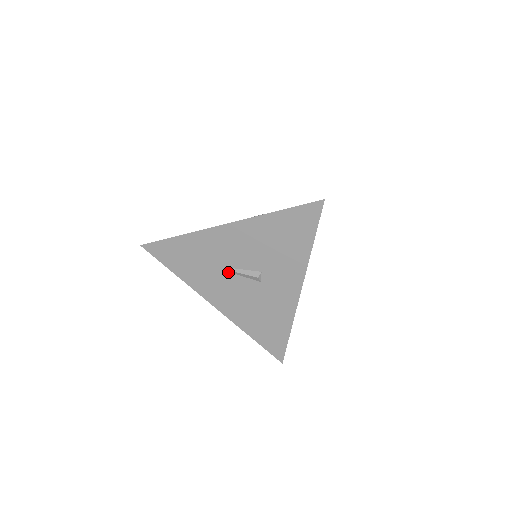
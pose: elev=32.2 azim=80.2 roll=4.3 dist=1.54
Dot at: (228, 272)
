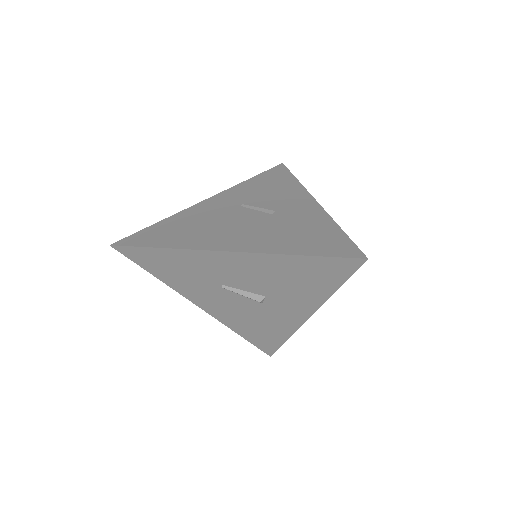
Dot at: (223, 288)
